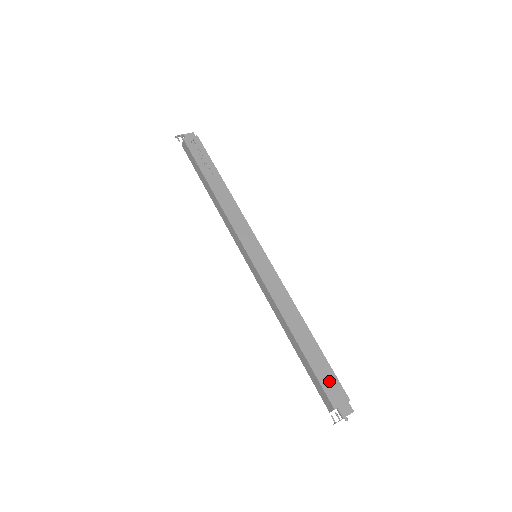
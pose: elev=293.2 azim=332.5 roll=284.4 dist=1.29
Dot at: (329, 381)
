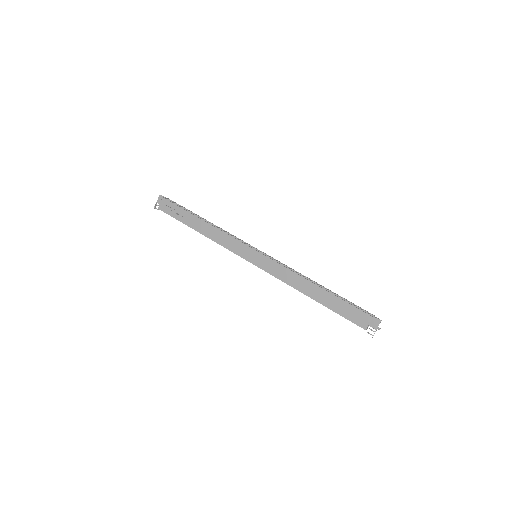
Dot at: (351, 313)
